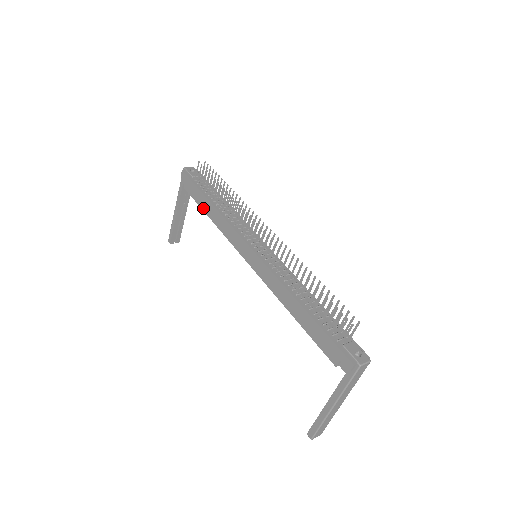
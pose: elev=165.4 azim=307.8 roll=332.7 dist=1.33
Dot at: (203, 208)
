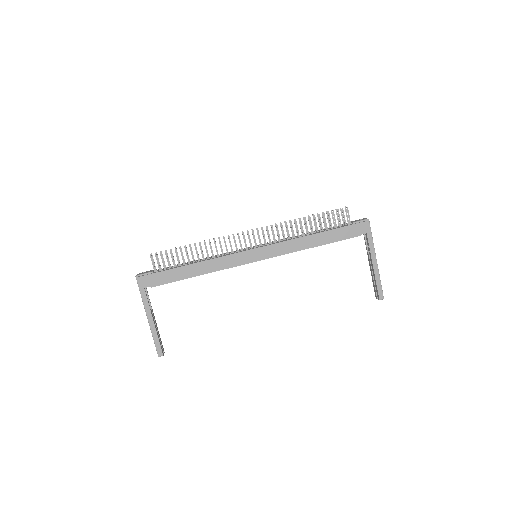
Dot at: (187, 277)
